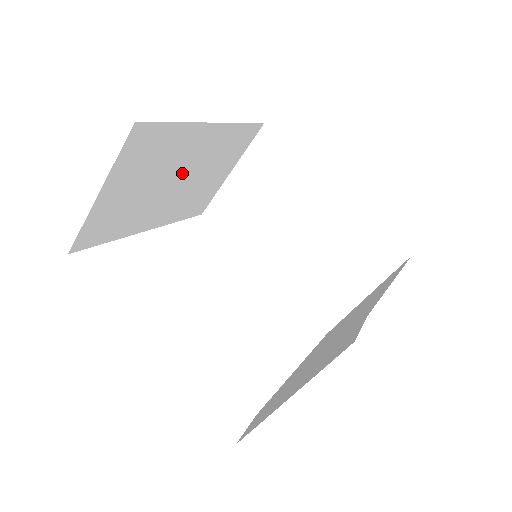
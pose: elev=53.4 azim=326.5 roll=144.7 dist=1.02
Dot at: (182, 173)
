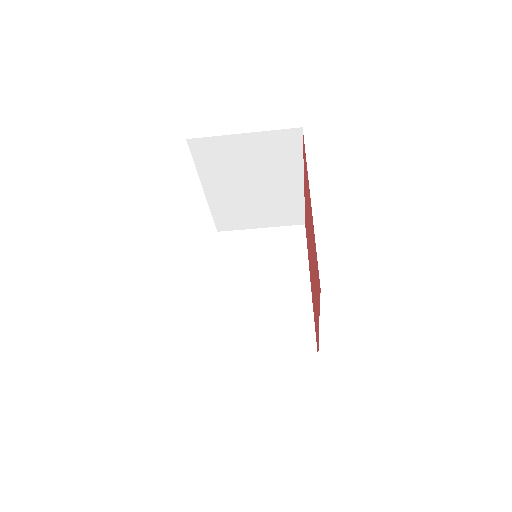
Dot at: (260, 186)
